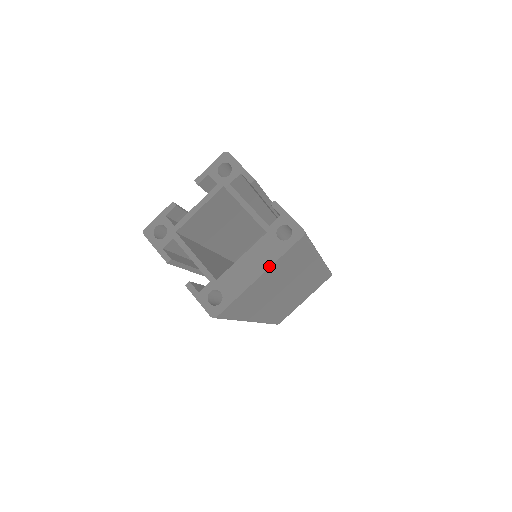
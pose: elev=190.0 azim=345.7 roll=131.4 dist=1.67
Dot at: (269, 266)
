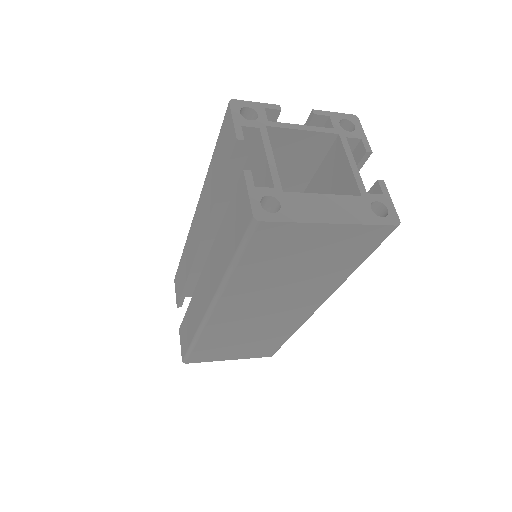
Dot at: (349, 222)
